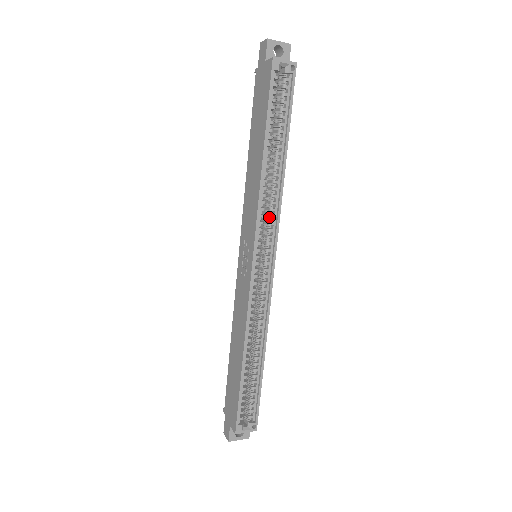
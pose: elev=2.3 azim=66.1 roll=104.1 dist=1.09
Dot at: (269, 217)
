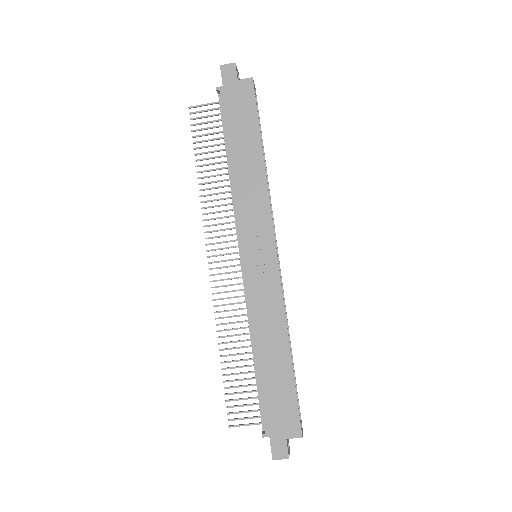
Dot at: occluded
